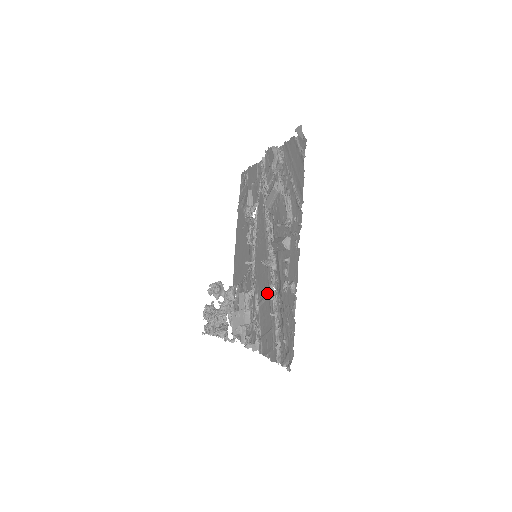
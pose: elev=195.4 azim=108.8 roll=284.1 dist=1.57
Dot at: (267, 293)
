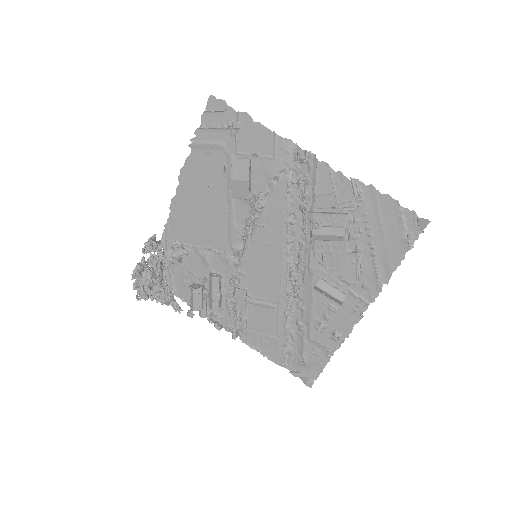
Dot at: (274, 305)
